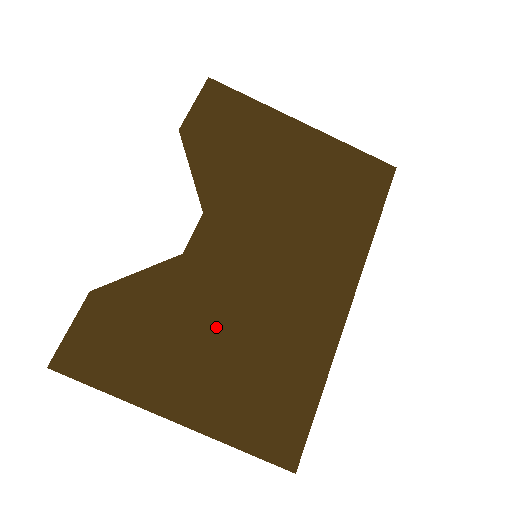
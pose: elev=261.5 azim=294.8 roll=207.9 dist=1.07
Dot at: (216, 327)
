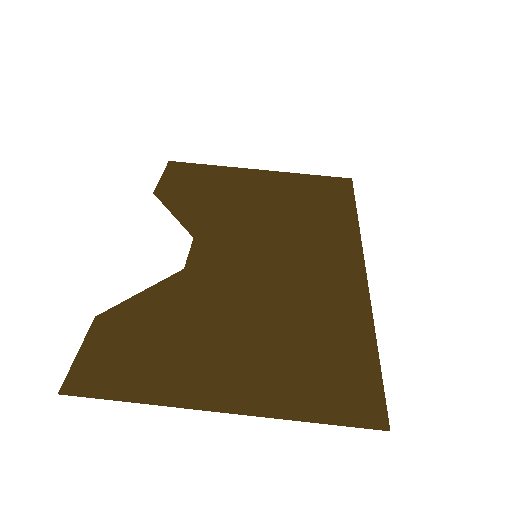
Dot at: (238, 316)
